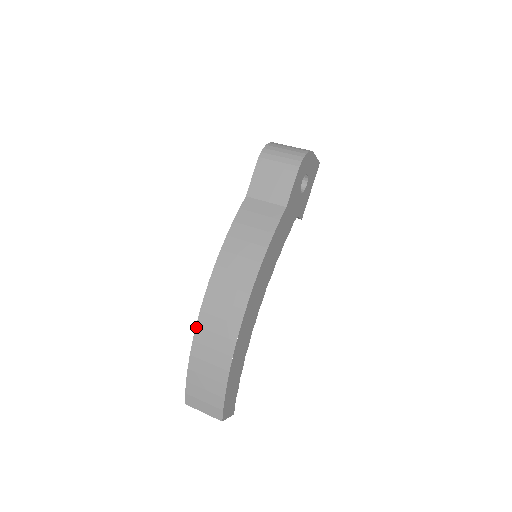
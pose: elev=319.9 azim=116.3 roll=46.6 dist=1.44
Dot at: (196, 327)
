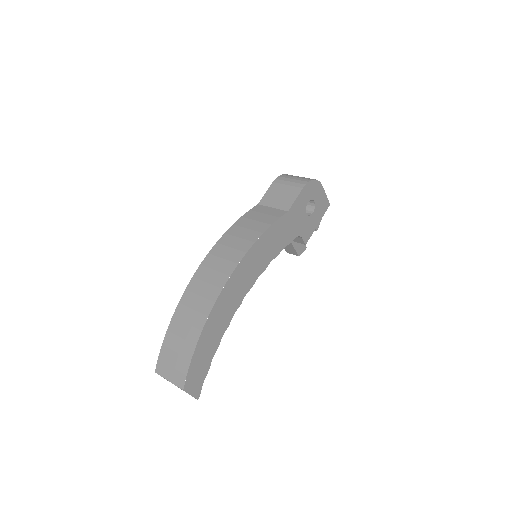
Dot at: (185, 290)
